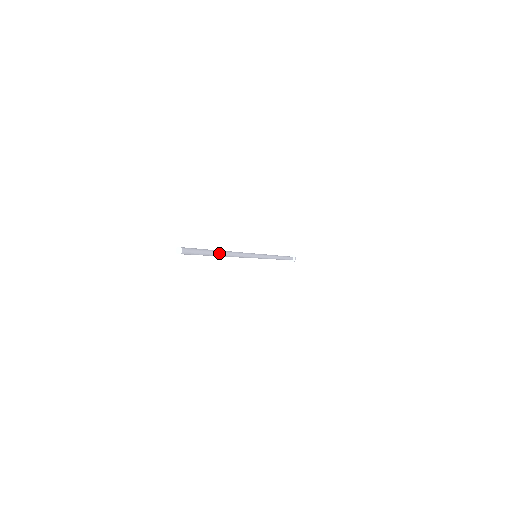
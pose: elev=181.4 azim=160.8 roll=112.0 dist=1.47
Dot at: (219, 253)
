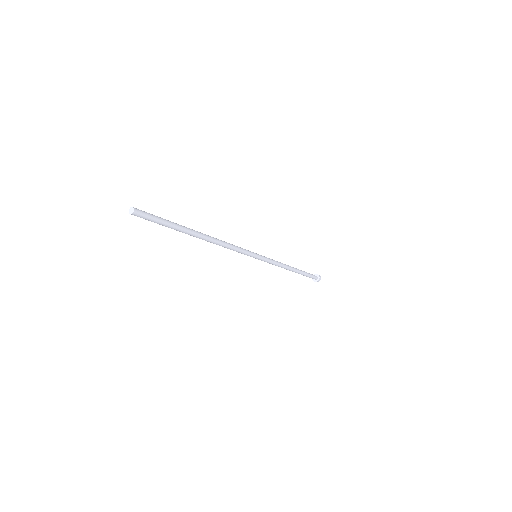
Dot at: (192, 230)
